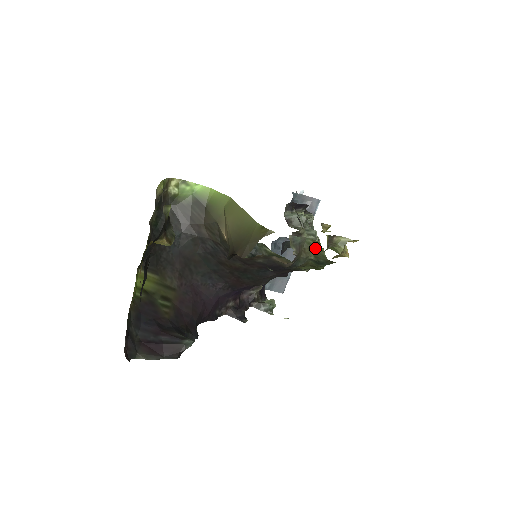
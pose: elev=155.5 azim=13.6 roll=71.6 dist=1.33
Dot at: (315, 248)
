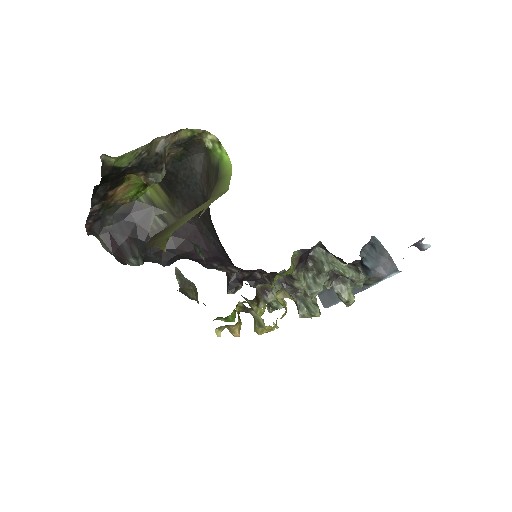
Dot at: occluded
